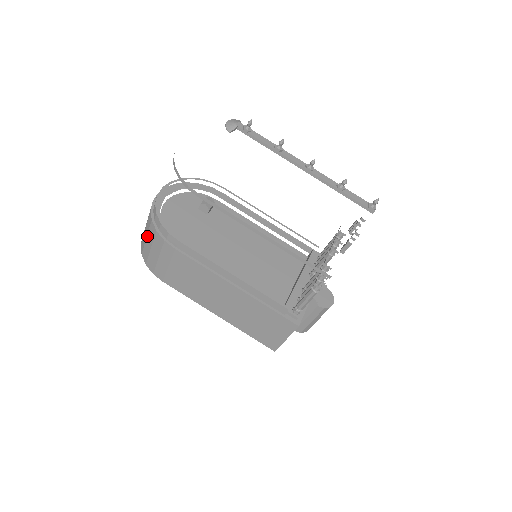
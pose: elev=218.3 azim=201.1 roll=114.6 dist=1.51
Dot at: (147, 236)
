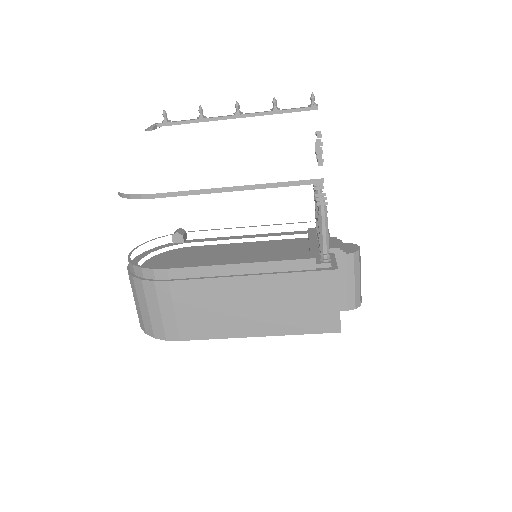
Dot at: (138, 302)
